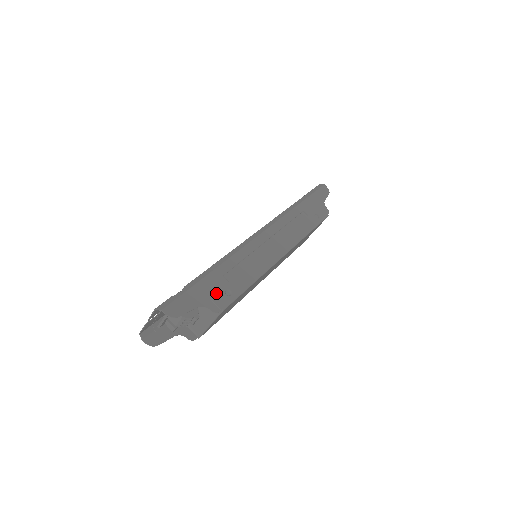
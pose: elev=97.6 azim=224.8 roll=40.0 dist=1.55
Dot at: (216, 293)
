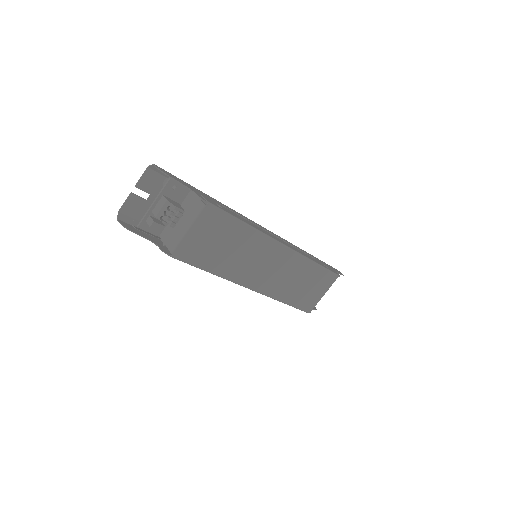
Dot at: (208, 198)
